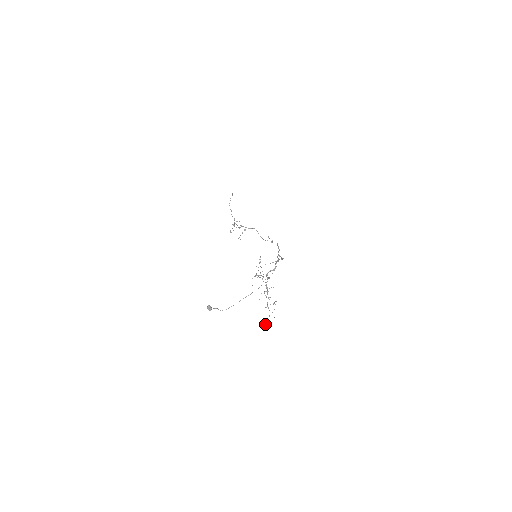
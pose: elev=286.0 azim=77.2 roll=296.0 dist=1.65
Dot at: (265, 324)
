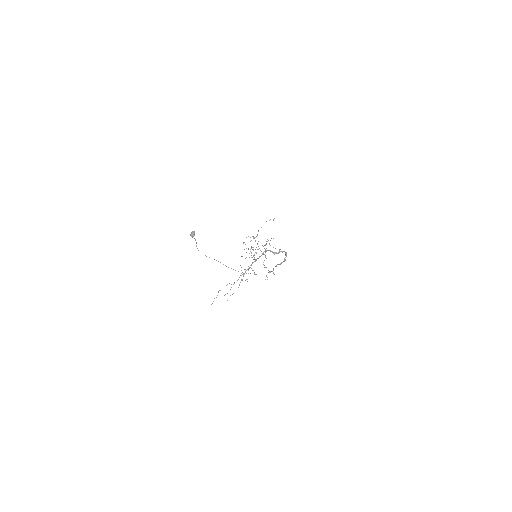
Dot at: occluded
